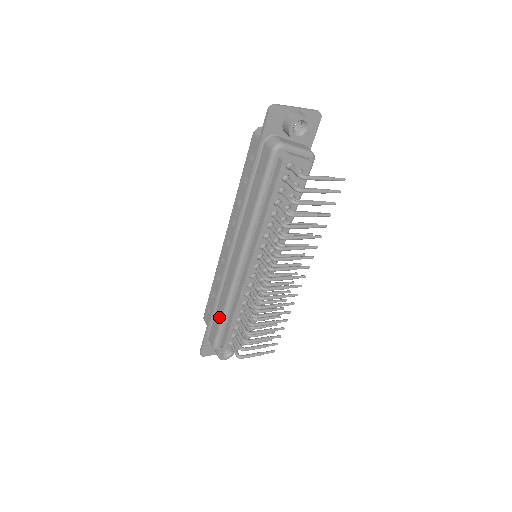
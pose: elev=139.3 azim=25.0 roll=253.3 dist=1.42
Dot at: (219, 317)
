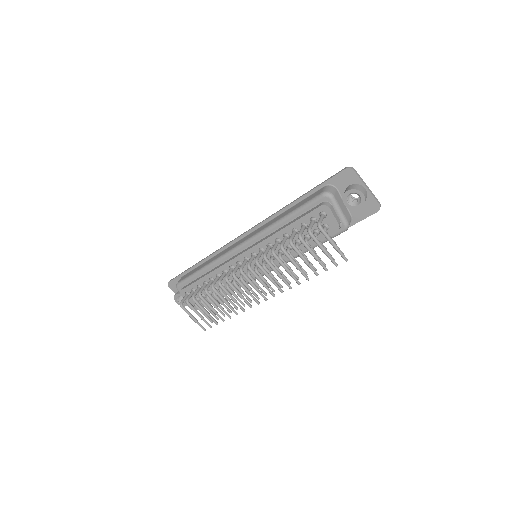
Dot at: (198, 269)
